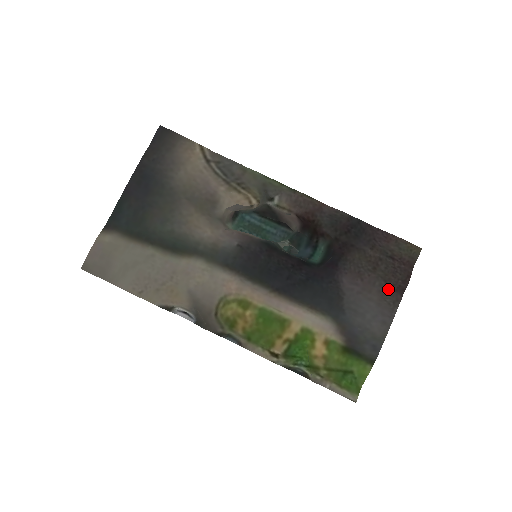
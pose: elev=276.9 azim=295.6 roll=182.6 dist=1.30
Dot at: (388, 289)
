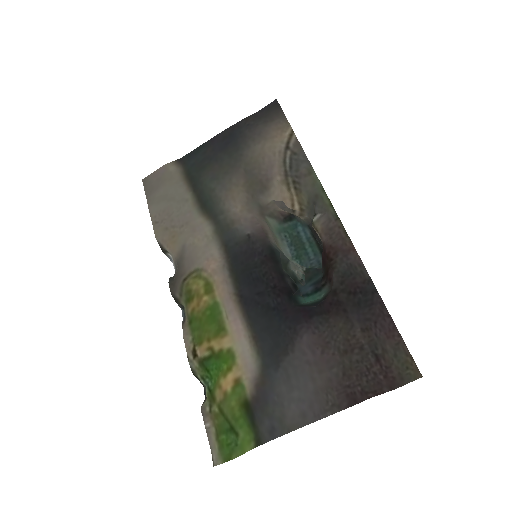
Dot at: (341, 386)
